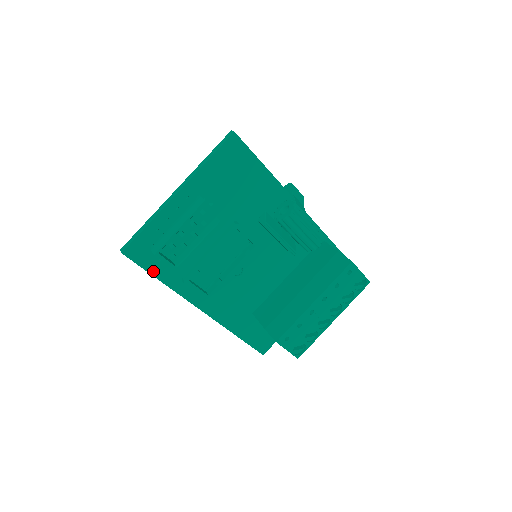
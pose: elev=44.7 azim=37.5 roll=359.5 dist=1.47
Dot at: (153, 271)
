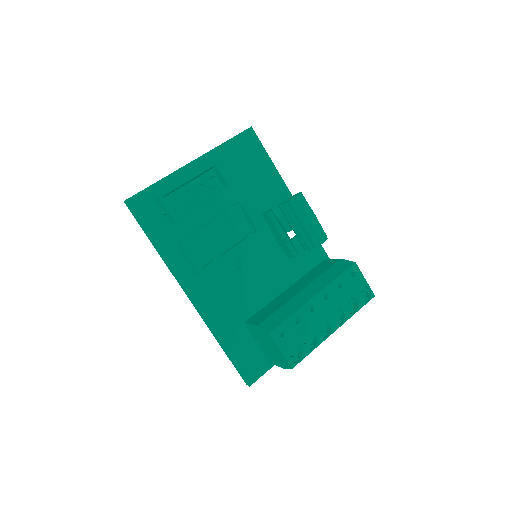
Dot at: (150, 231)
